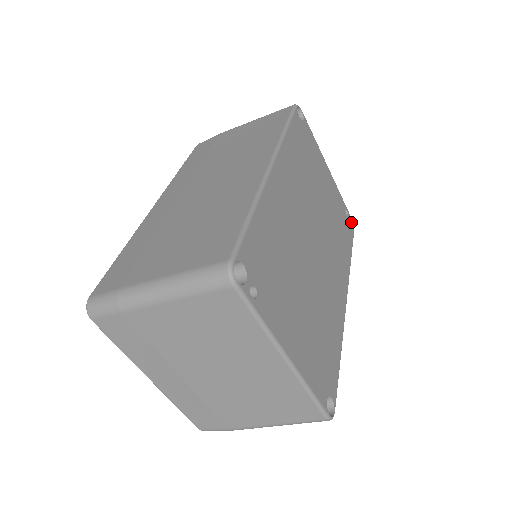
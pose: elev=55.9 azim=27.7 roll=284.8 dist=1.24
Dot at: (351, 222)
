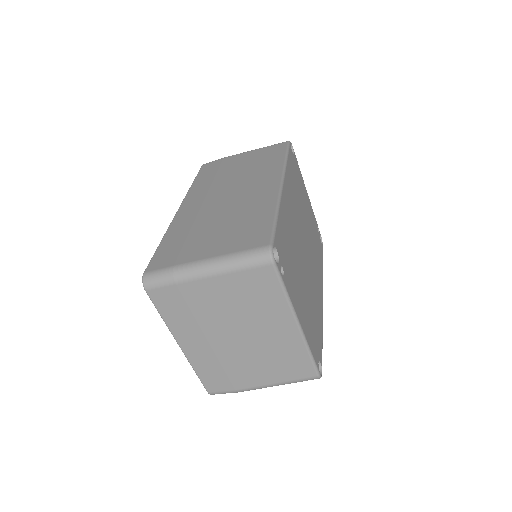
Dot at: (320, 238)
